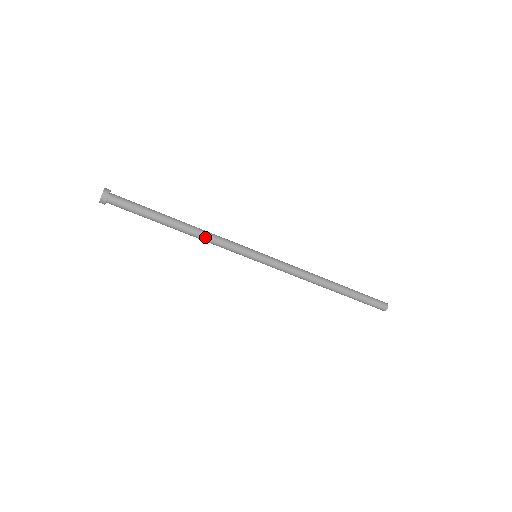
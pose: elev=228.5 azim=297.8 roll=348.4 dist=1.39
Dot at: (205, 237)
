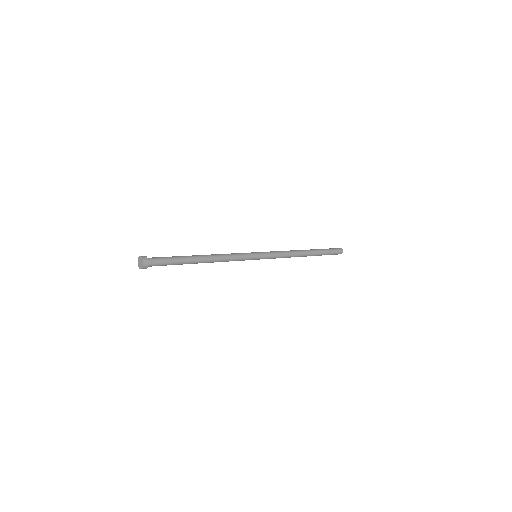
Dot at: (221, 259)
